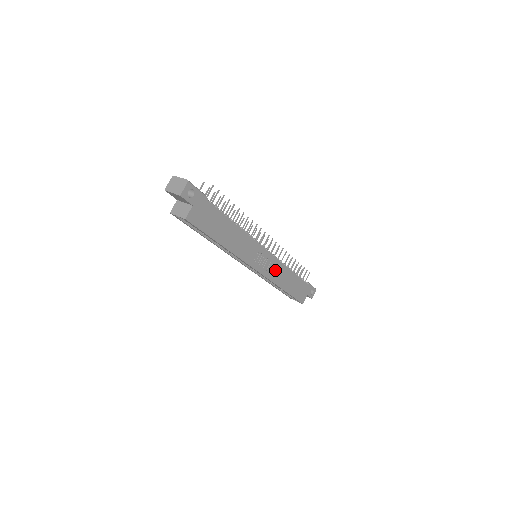
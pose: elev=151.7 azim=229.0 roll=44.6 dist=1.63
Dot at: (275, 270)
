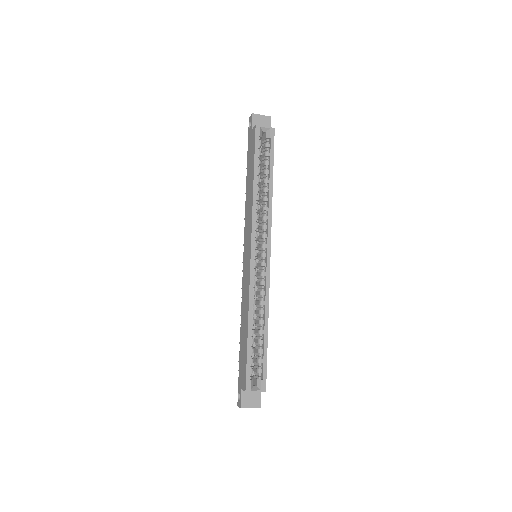
Dot at: occluded
